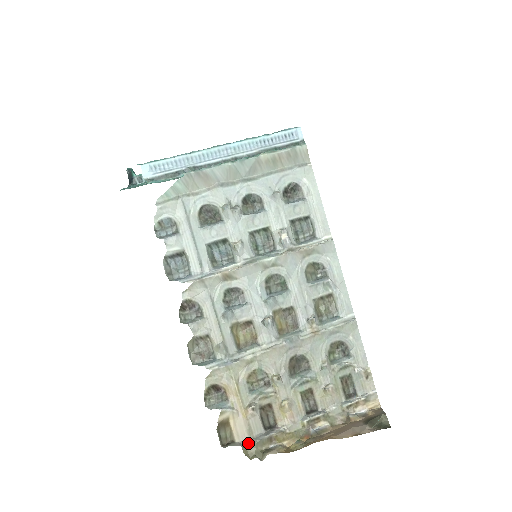
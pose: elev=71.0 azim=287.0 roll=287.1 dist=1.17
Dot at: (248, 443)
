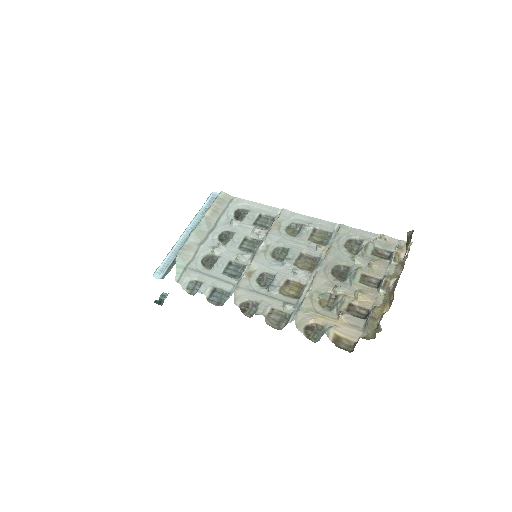
Dot at: (364, 334)
